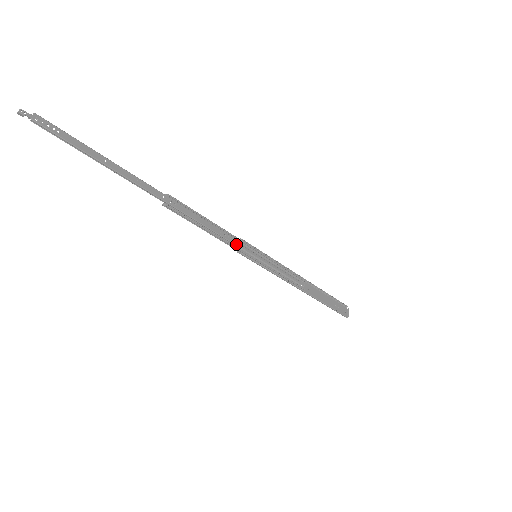
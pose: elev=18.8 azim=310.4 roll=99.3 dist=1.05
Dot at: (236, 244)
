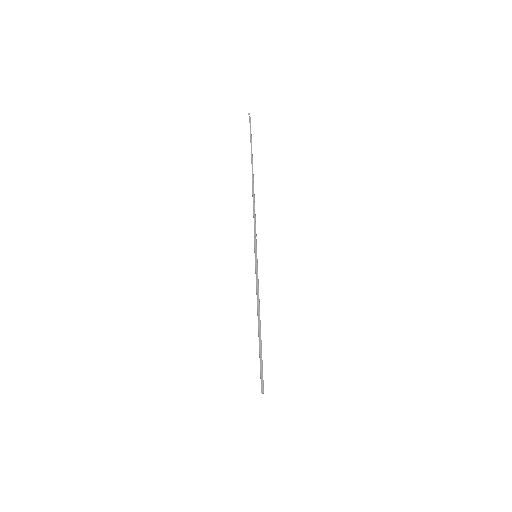
Dot at: (256, 234)
